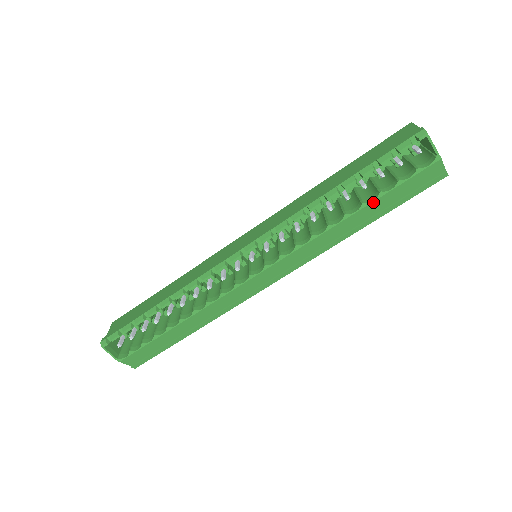
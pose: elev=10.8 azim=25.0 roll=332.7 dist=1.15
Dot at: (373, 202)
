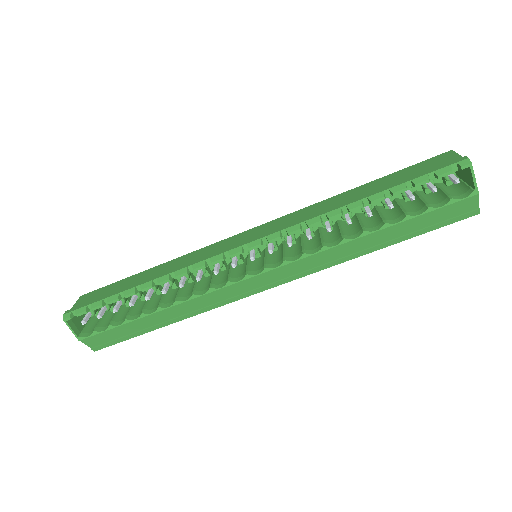
Dot at: (396, 224)
